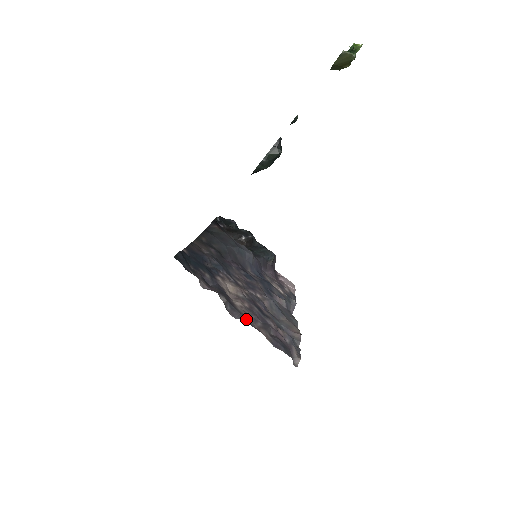
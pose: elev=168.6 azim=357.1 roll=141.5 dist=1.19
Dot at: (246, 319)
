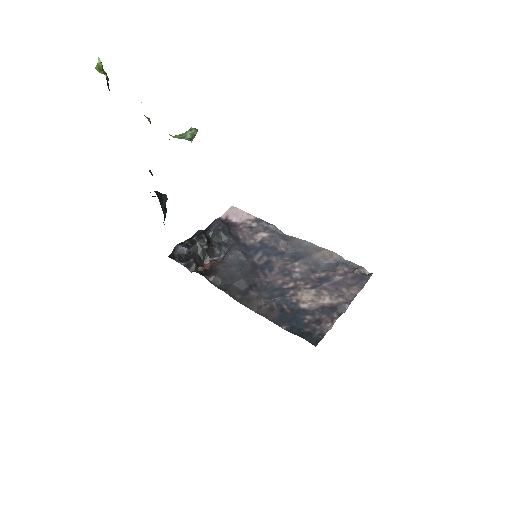
Dot at: (348, 302)
